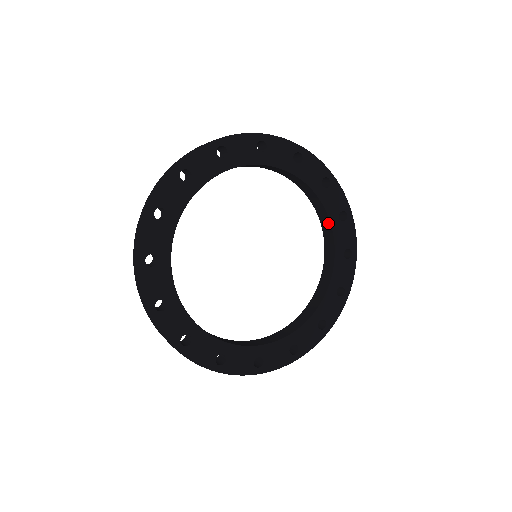
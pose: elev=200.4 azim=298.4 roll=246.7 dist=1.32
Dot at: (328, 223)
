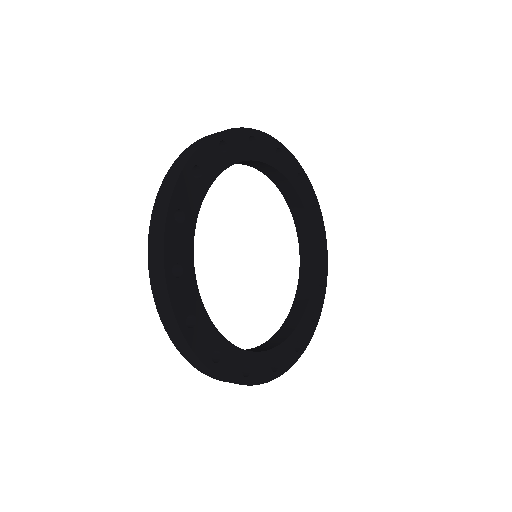
Dot at: (304, 217)
